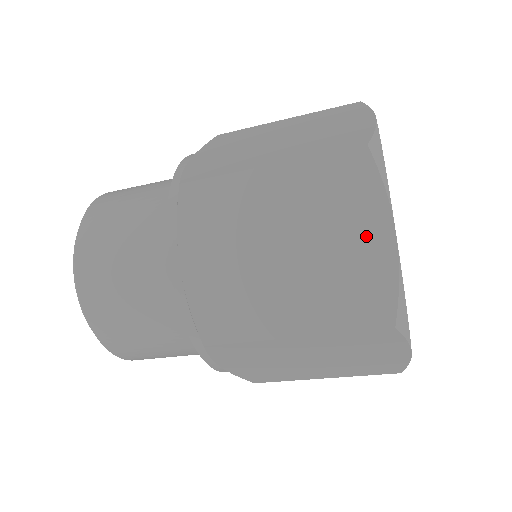
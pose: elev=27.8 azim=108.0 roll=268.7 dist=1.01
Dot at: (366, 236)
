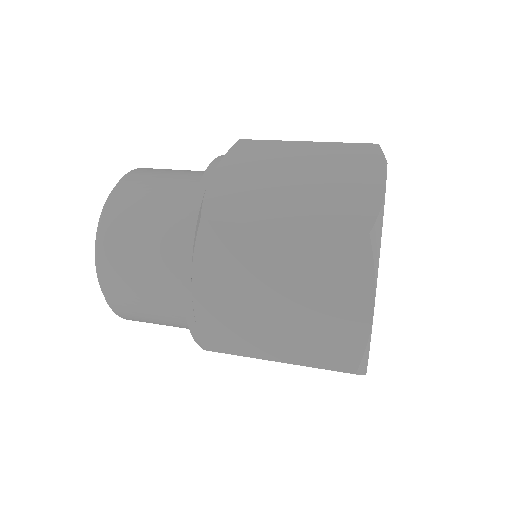
Dot at: occluded
